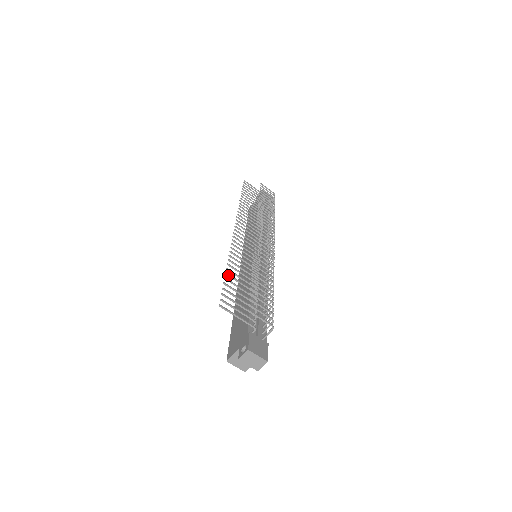
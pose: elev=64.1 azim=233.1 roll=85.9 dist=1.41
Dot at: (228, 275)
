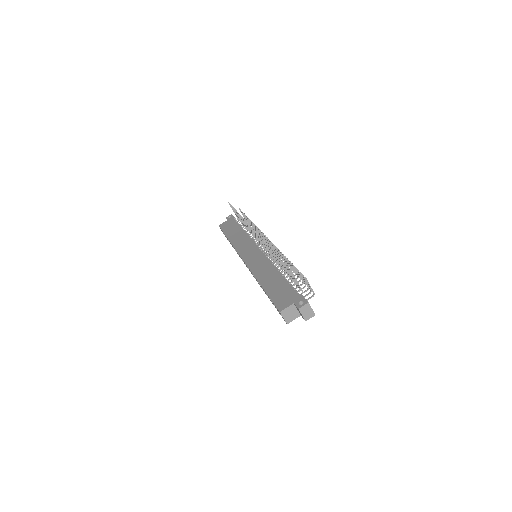
Dot at: (276, 254)
